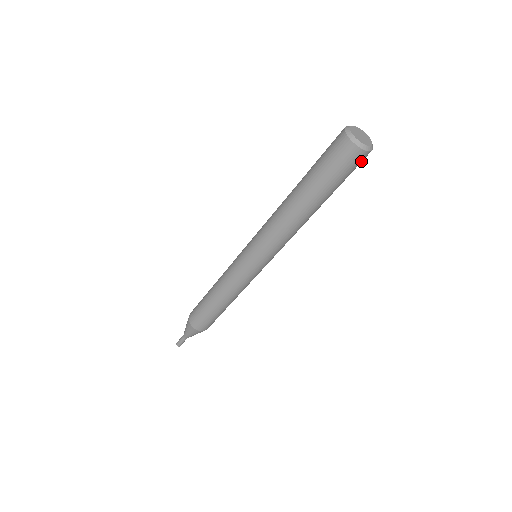
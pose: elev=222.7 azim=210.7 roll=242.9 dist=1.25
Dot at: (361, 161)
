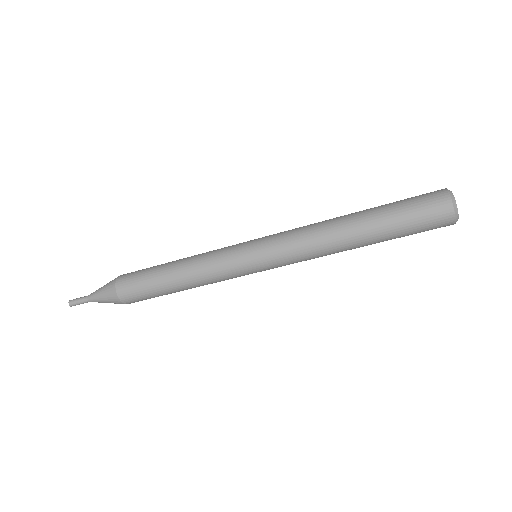
Dot at: (440, 223)
